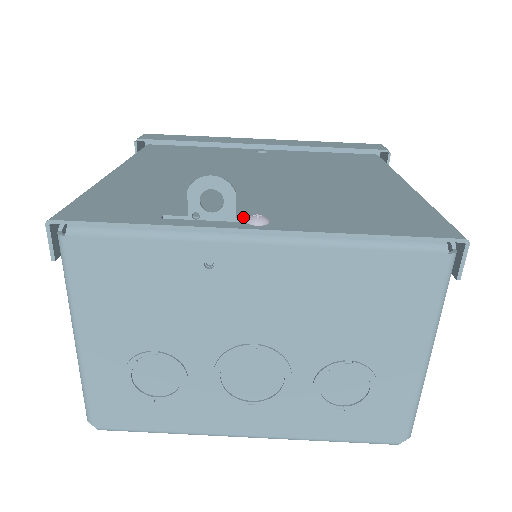
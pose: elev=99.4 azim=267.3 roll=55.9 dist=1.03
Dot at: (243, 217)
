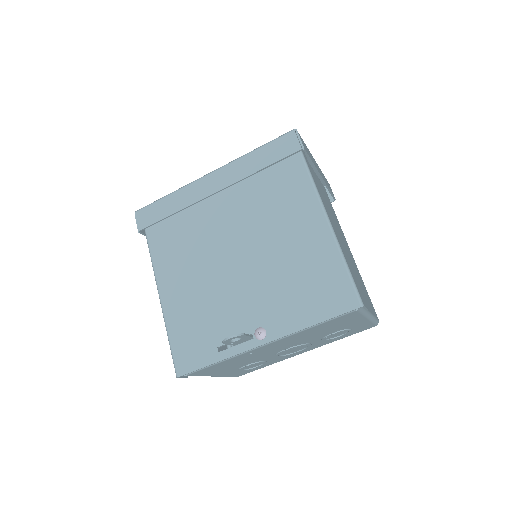
Dot at: (252, 331)
